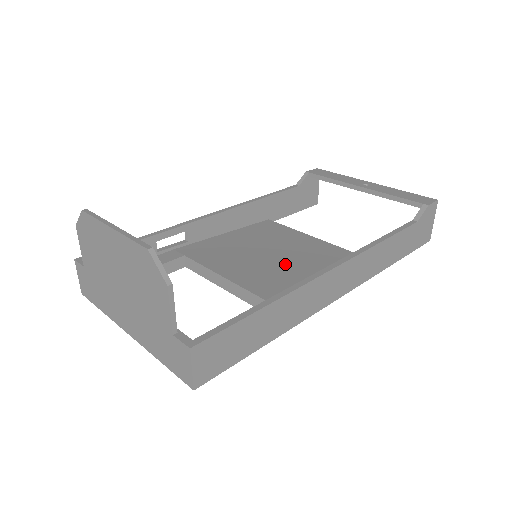
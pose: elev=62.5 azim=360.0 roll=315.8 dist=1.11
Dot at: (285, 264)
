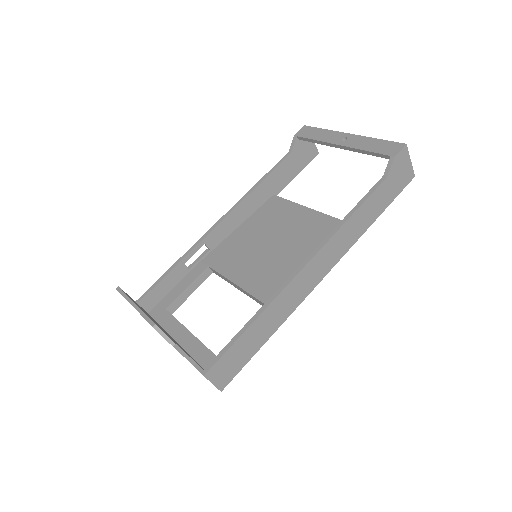
Dot at: (281, 254)
